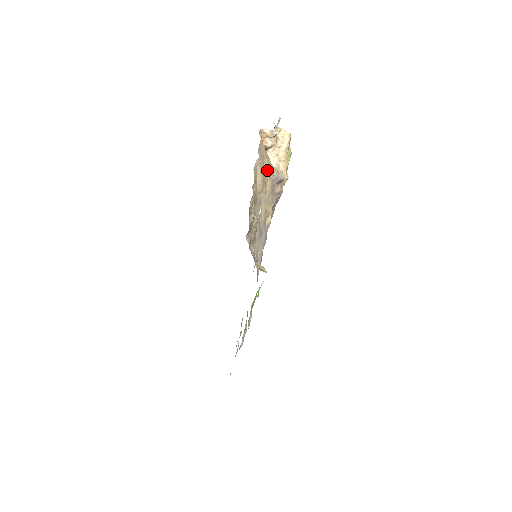
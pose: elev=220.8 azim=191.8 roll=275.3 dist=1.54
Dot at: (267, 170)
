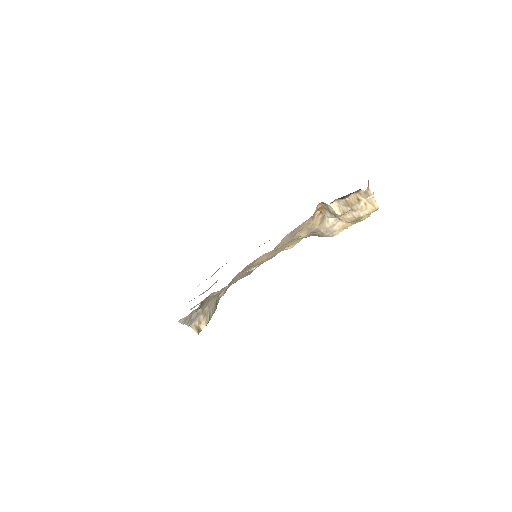
Dot at: (302, 235)
